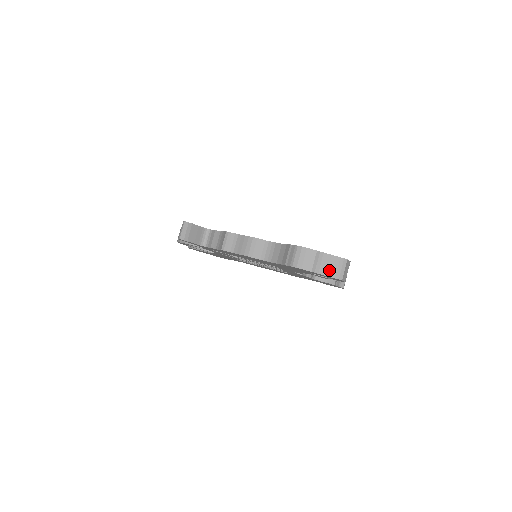
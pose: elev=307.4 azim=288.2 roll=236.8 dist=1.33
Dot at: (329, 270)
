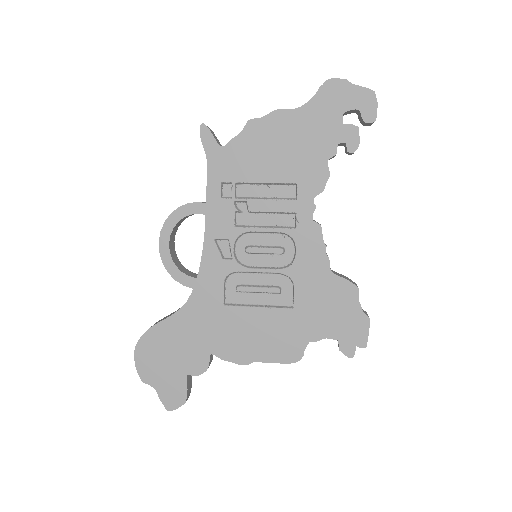
Dot at: (360, 88)
